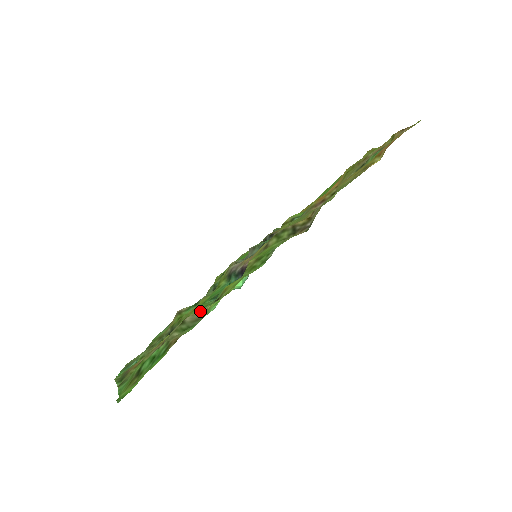
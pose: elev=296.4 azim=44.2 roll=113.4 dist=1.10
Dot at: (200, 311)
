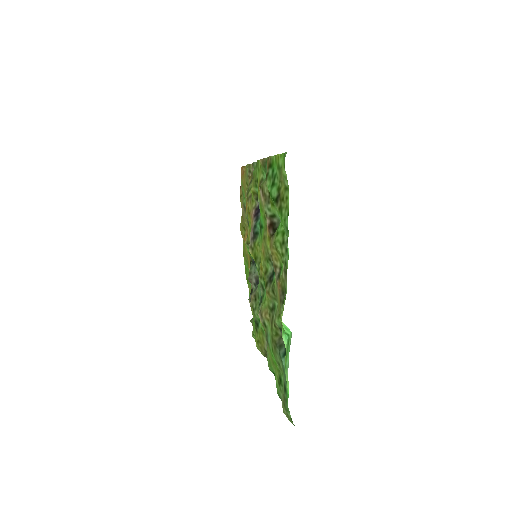
Dot at: occluded
